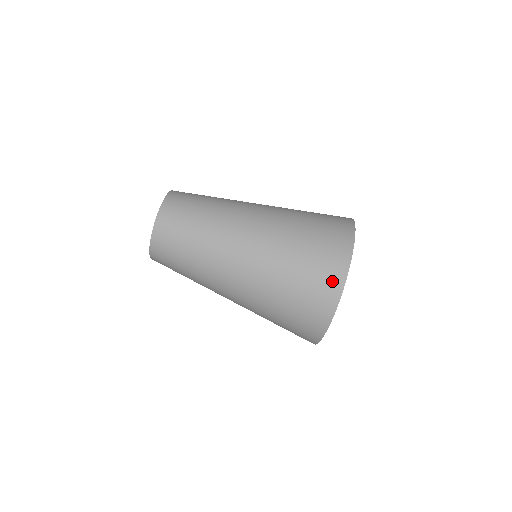
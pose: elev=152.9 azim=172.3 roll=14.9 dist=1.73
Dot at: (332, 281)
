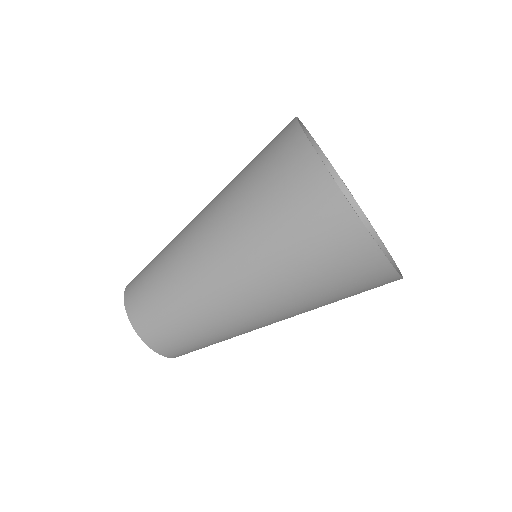
Dot at: (284, 133)
